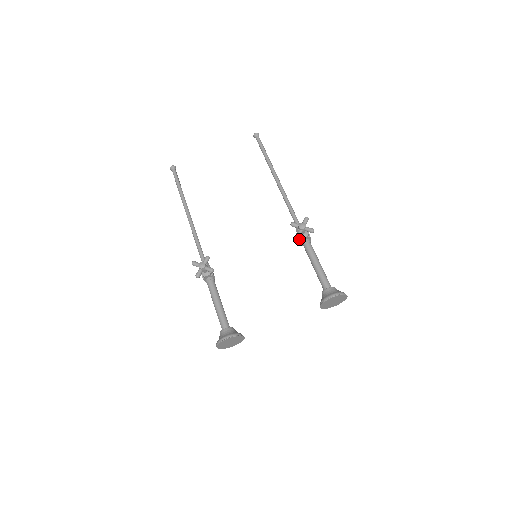
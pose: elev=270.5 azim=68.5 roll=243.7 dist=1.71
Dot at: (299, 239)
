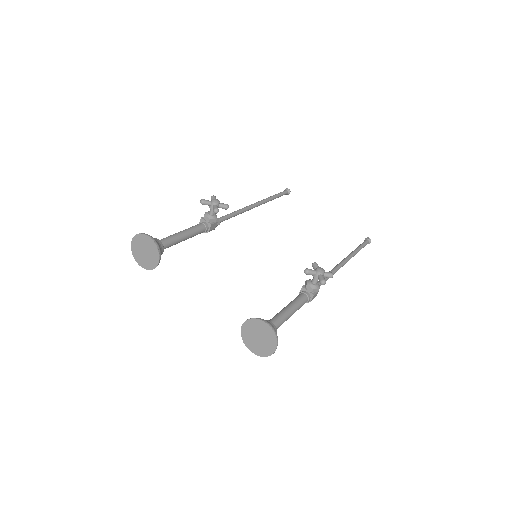
Dot at: (303, 285)
